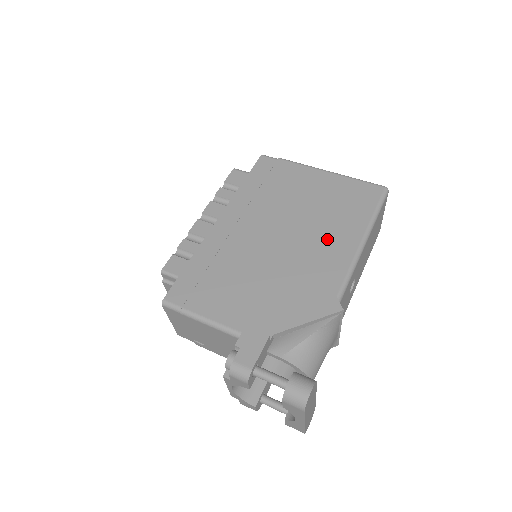
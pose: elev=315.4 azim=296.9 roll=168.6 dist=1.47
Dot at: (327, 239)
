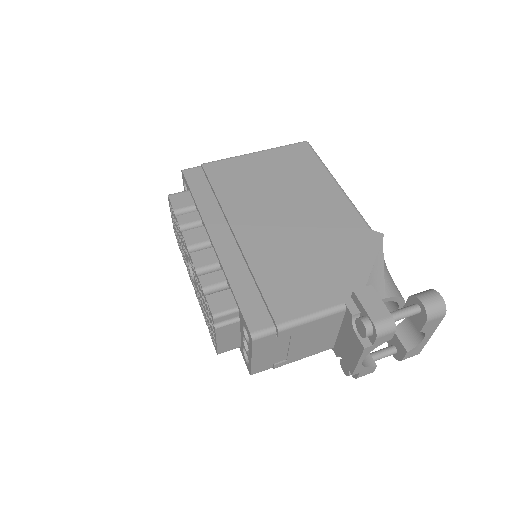
Dot at: (314, 197)
